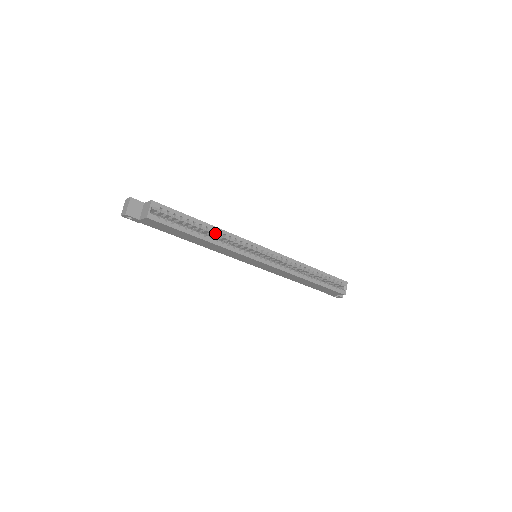
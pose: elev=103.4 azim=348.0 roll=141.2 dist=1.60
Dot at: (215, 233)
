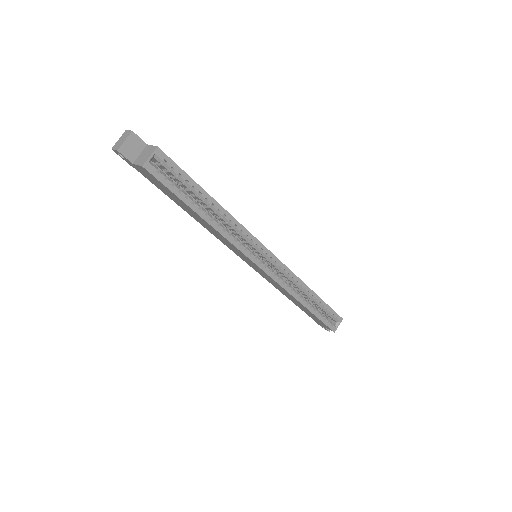
Dot at: (220, 215)
